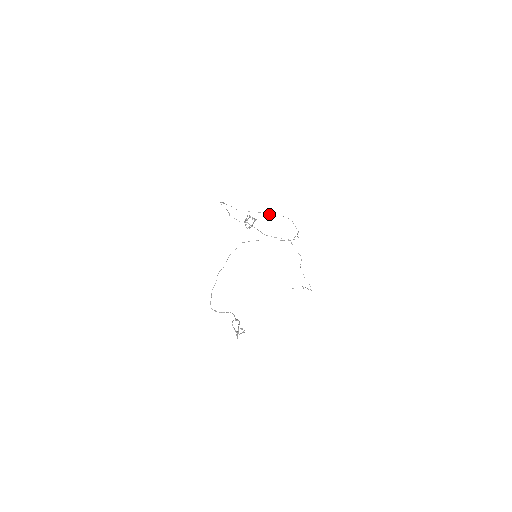
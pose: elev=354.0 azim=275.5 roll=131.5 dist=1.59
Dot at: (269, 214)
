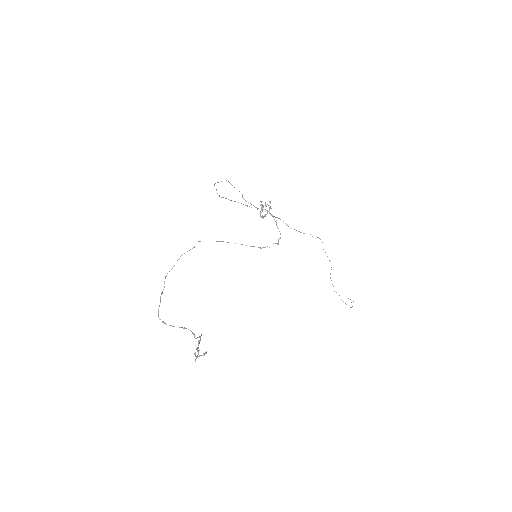
Dot at: (247, 206)
